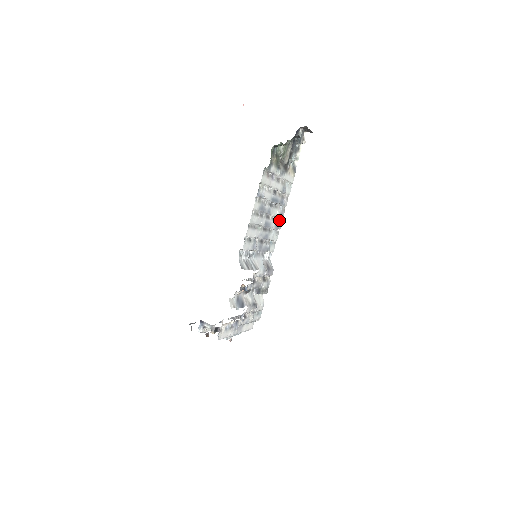
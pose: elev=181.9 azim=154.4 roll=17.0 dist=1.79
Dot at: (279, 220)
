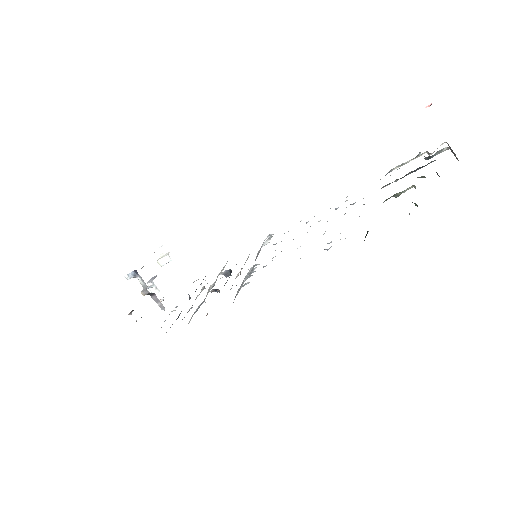
Dot at: (314, 216)
